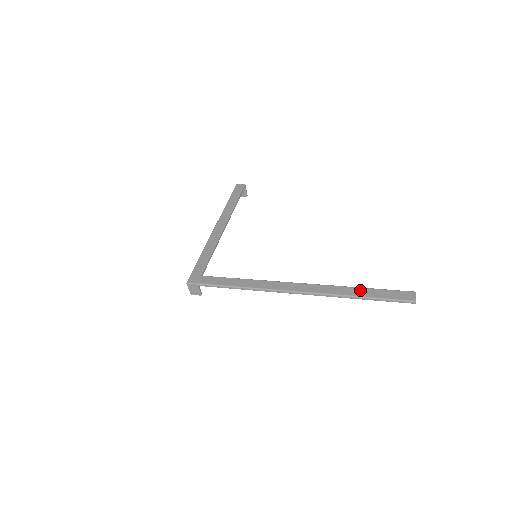
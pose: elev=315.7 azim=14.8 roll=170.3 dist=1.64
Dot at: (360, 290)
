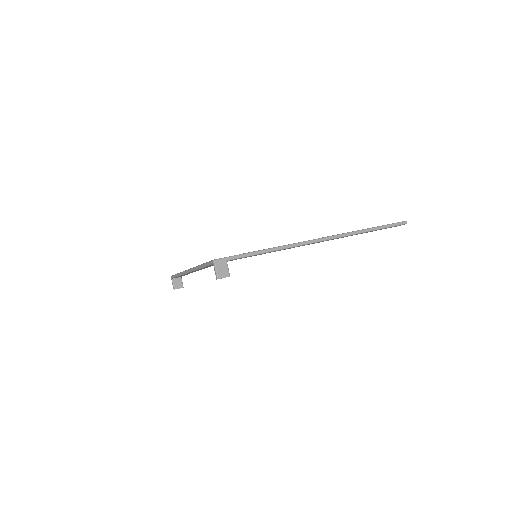
Dot at: occluded
